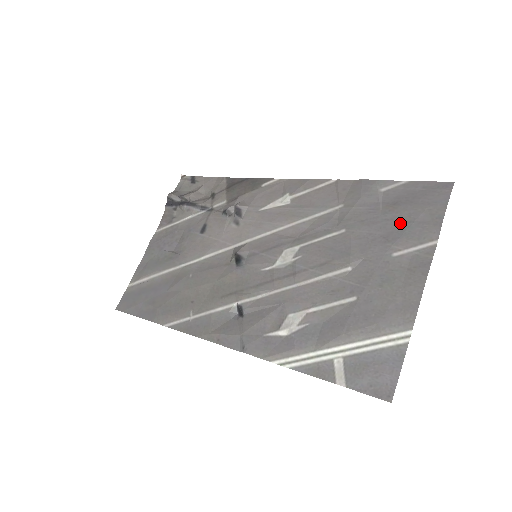
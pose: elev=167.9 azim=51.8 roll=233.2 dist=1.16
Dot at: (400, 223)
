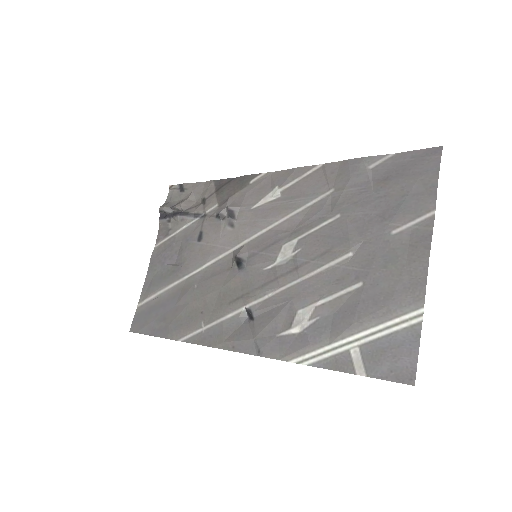
Dot at: (394, 199)
